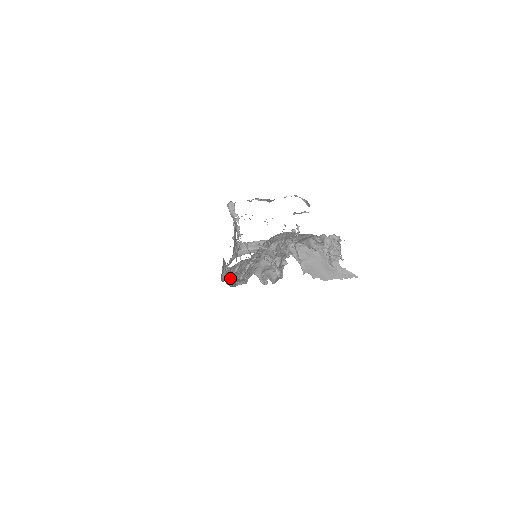
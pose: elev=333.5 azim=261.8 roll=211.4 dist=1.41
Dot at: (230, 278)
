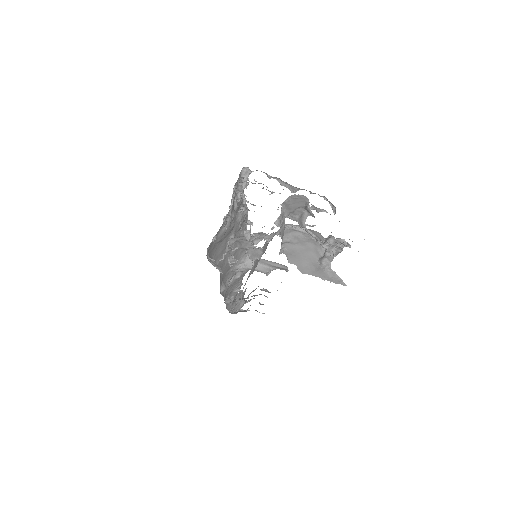
Dot at: occluded
